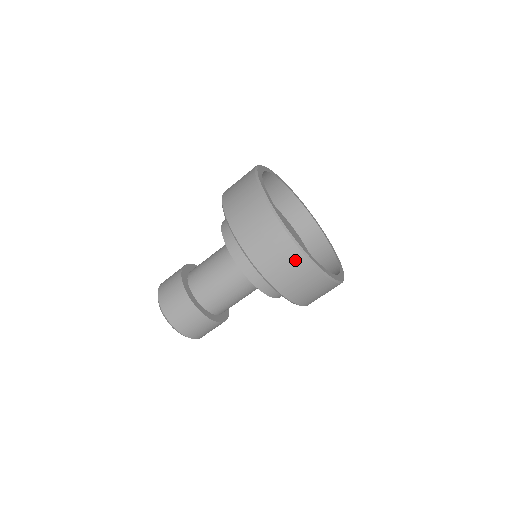
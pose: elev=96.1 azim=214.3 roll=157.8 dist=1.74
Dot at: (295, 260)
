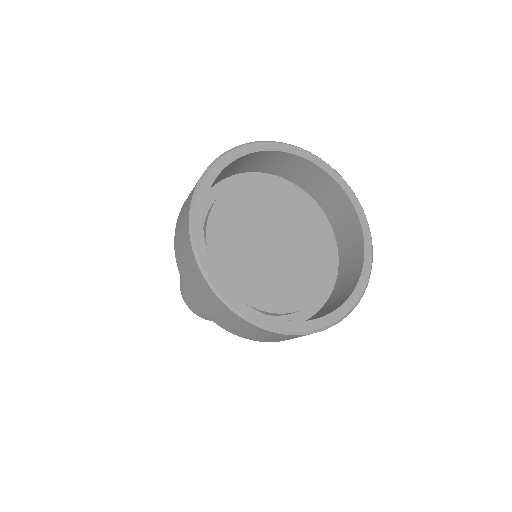
Dot at: (265, 333)
